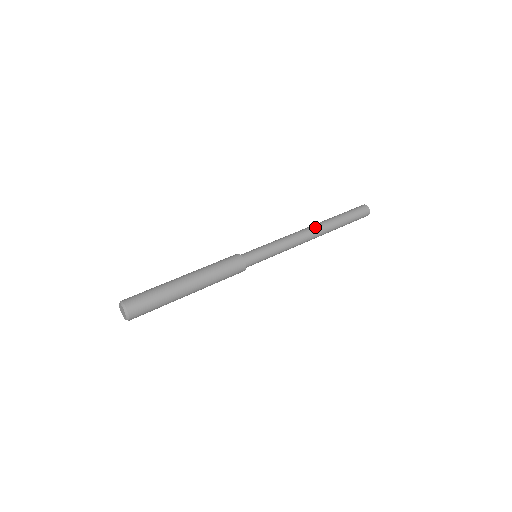
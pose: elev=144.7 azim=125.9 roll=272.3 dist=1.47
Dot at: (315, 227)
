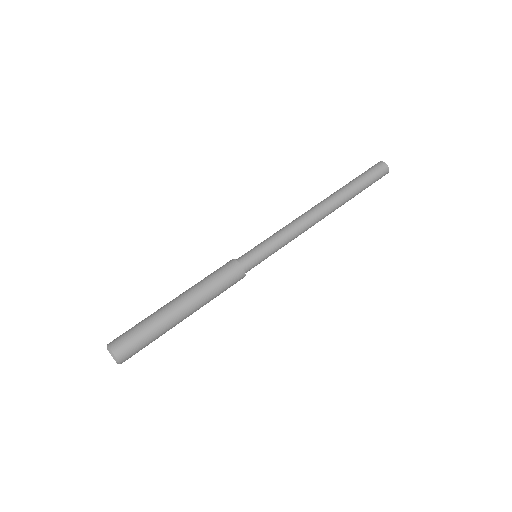
Dot at: (324, 207)
